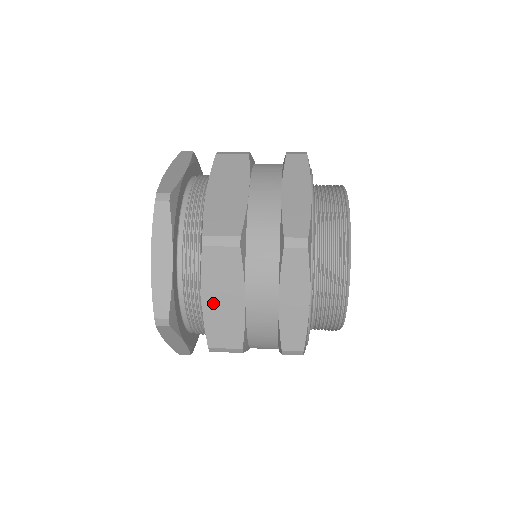
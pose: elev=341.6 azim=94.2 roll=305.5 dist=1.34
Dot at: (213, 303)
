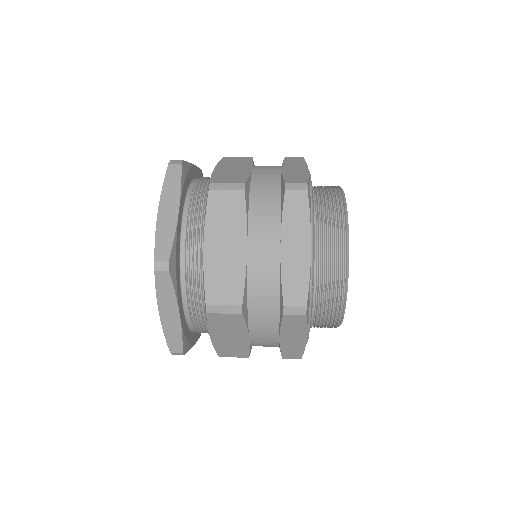
Dot at: (215, 251)
